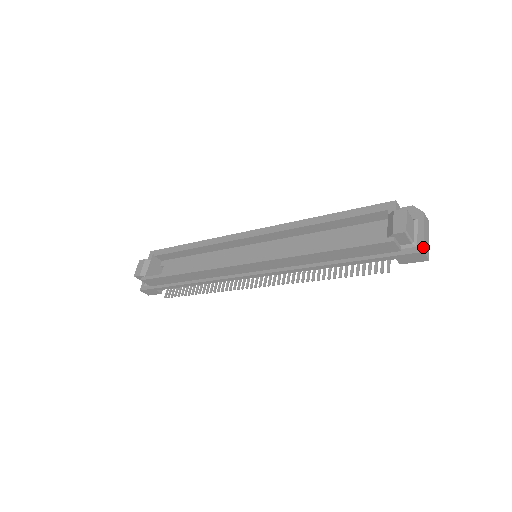
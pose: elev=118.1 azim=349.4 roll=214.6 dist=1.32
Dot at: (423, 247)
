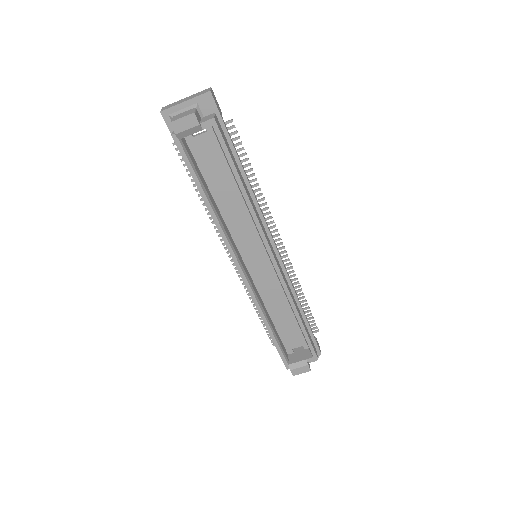
Dot at: occluded
